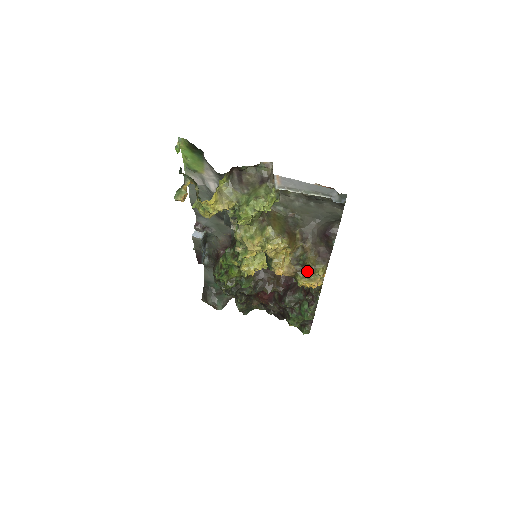
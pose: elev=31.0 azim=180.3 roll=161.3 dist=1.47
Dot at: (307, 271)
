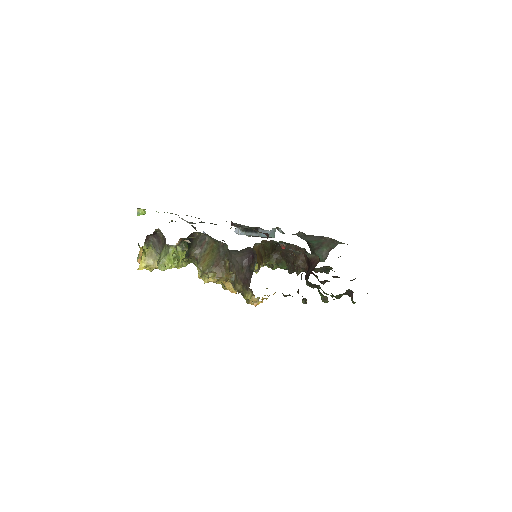
Dot at: occluded
